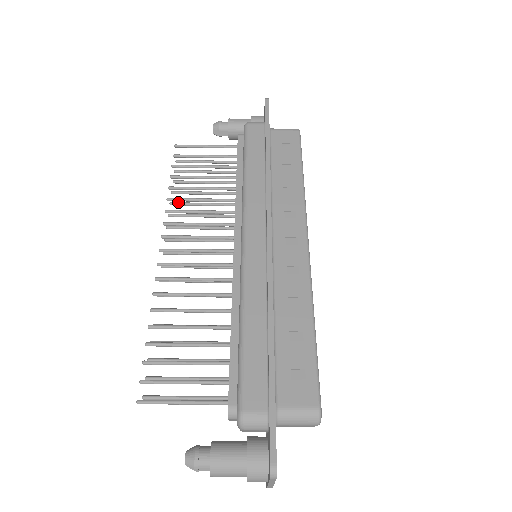
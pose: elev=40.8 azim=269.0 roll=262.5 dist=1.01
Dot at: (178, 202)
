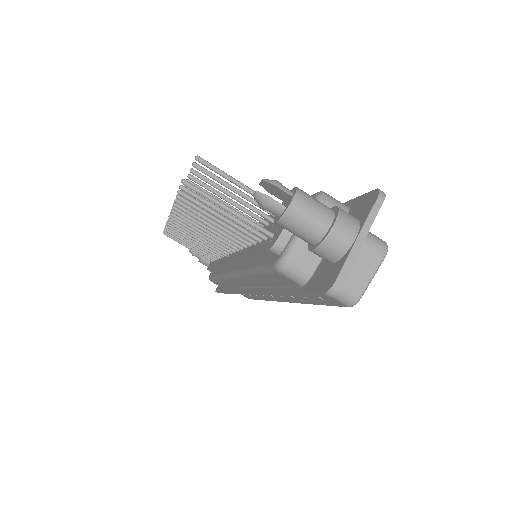
Dot at: occluded
